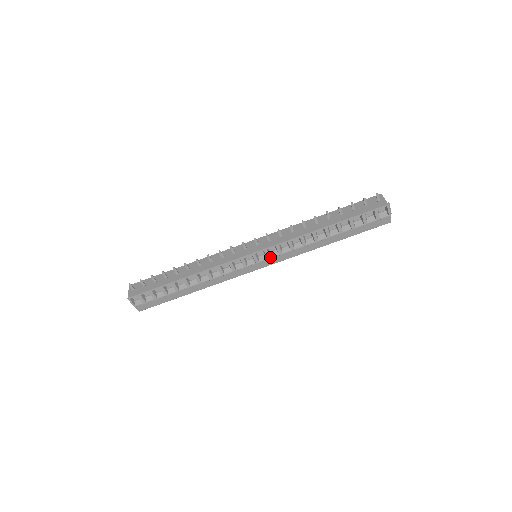
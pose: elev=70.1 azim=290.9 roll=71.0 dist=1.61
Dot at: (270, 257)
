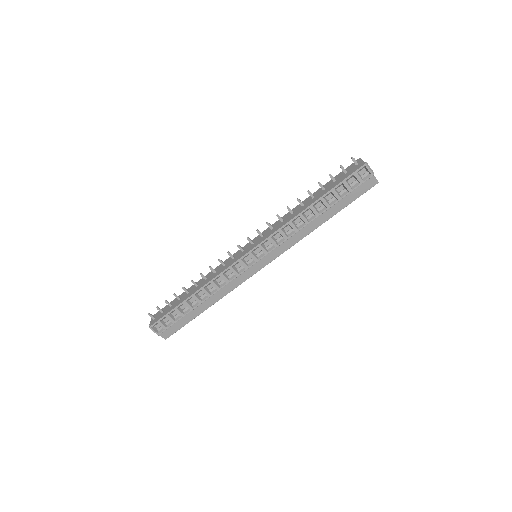
Dot at: (267, 252)
